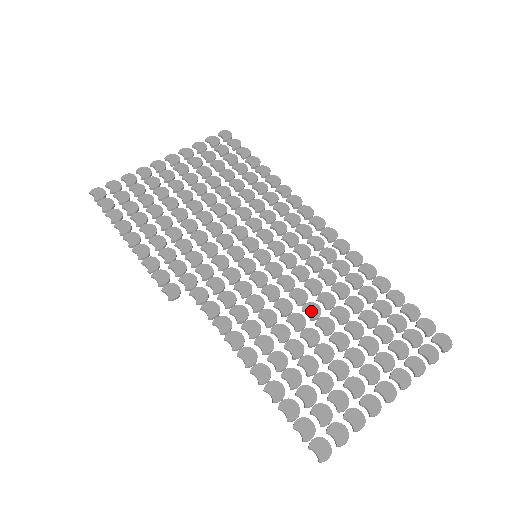
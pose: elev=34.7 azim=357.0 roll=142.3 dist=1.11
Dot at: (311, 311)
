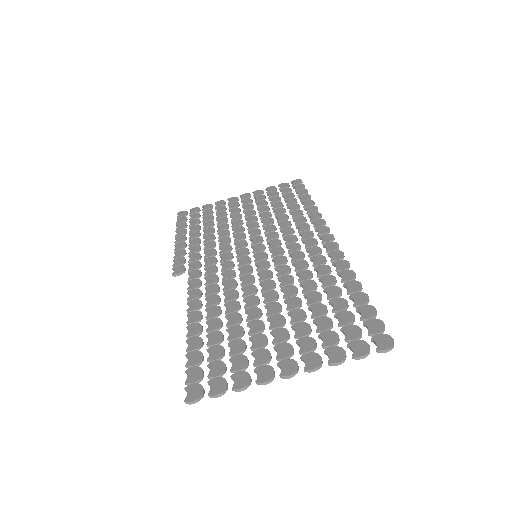
Dot at: (268, 296)
